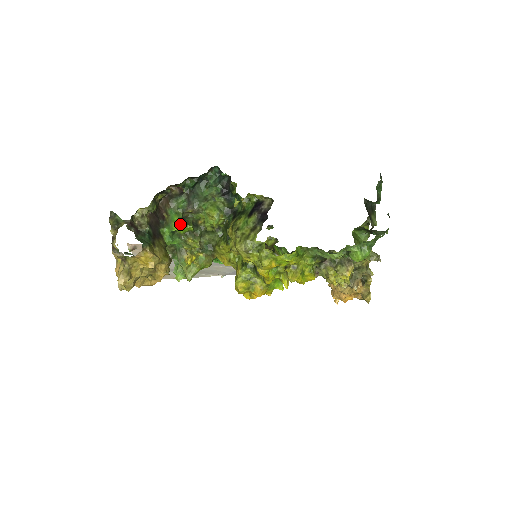
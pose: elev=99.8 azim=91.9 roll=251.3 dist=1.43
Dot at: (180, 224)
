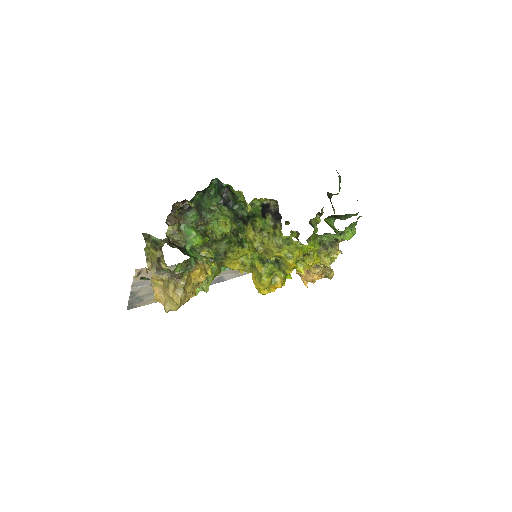
Dot at: (200, 237)
